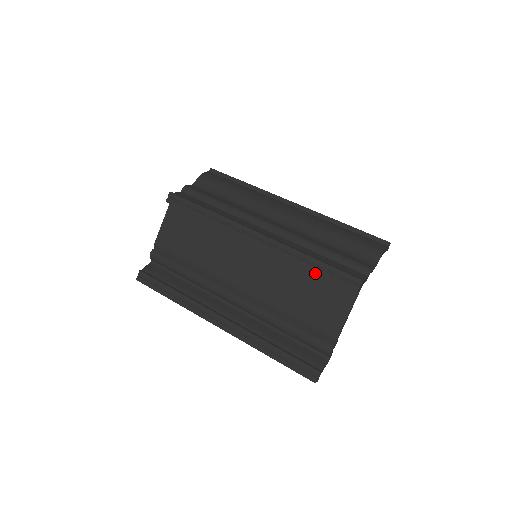
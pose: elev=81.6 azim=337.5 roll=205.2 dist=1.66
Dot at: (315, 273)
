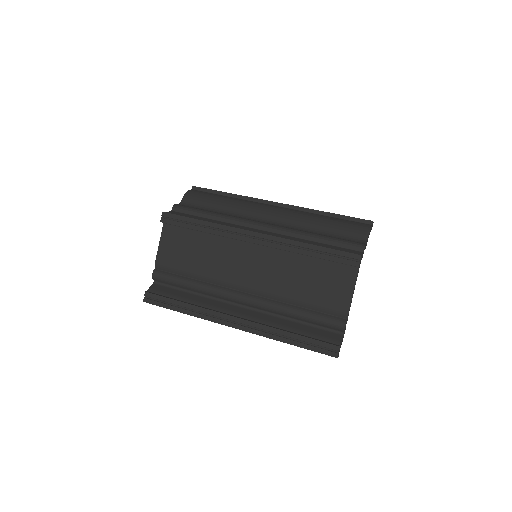
Dot at: (316, 259)
